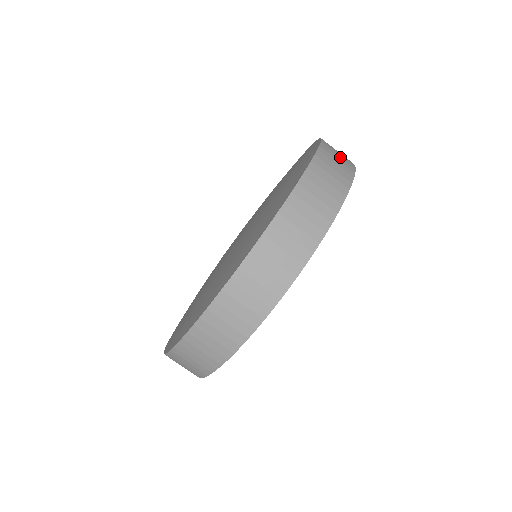
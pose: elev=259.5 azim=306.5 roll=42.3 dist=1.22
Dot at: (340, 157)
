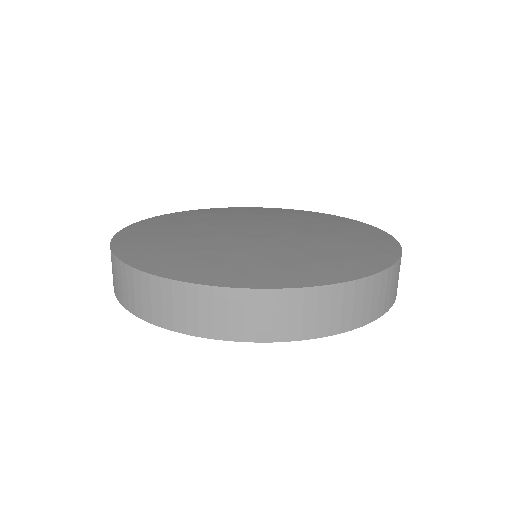
Dot at: (291, 318)
